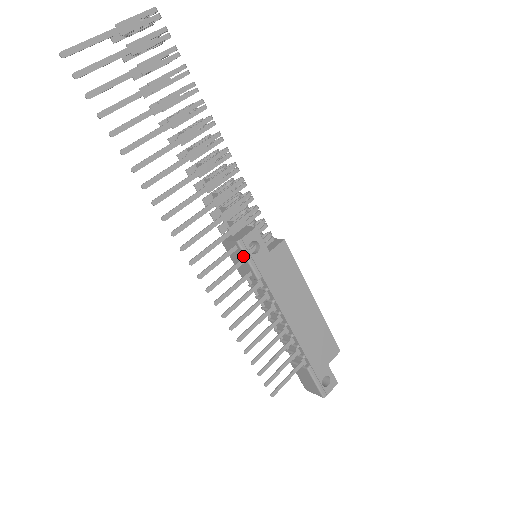
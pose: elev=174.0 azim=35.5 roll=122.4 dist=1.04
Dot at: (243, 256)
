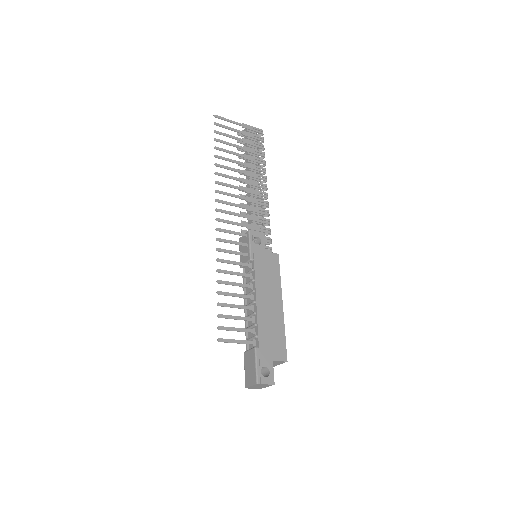
Dot at: (248, 242)
